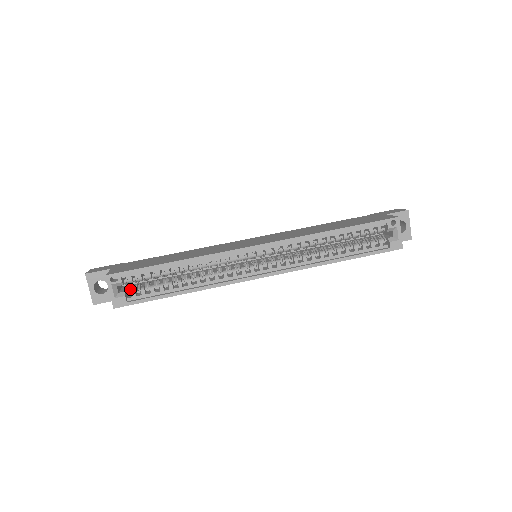
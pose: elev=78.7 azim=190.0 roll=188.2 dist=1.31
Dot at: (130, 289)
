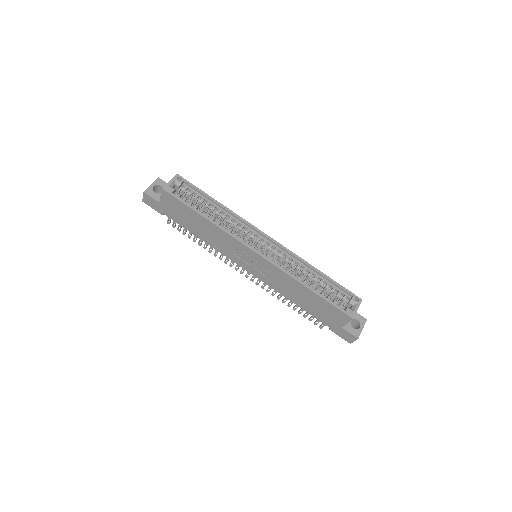
Dot at: (179, 194)
